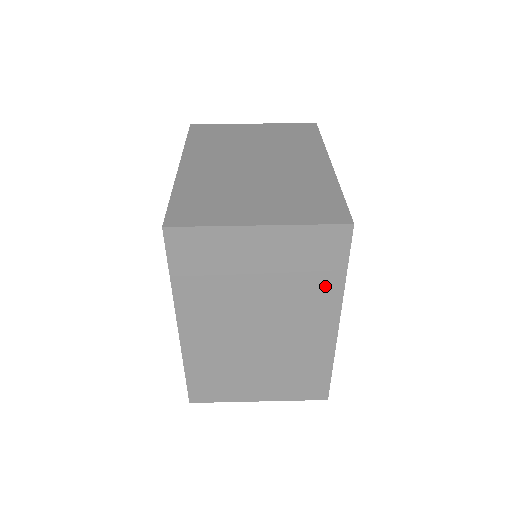
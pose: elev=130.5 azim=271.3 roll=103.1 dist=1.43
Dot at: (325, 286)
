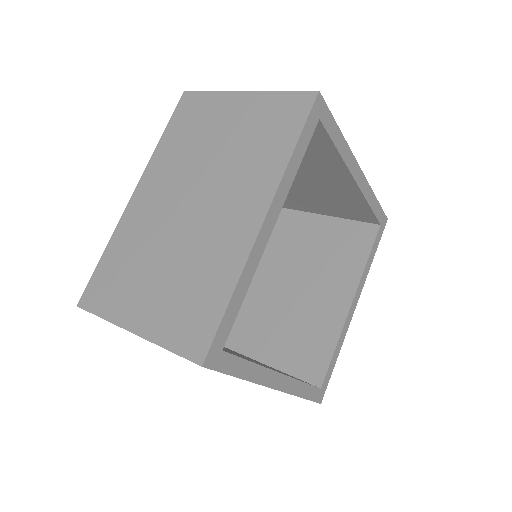
Dot at: (271, 159)
